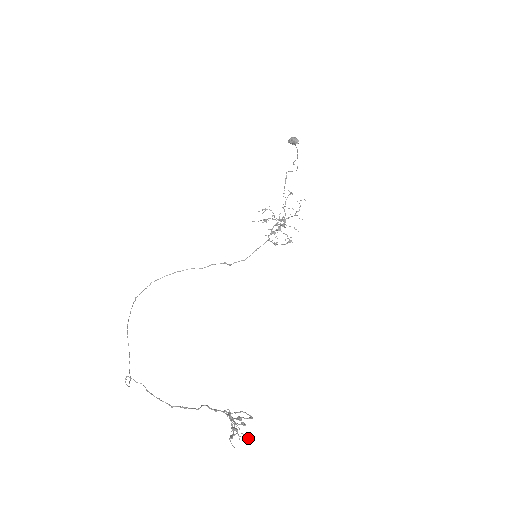
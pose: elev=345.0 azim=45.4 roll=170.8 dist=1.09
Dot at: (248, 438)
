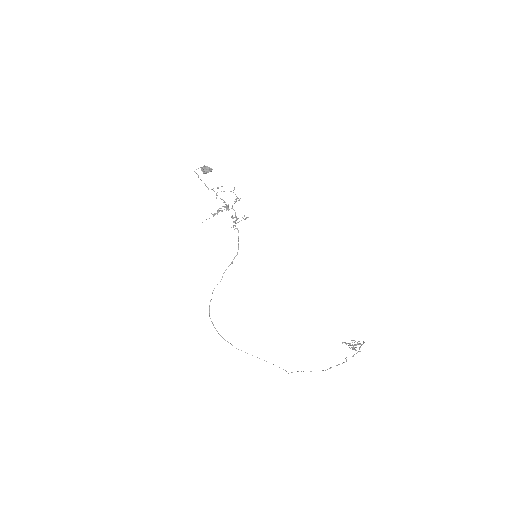
Dot at: occluded
